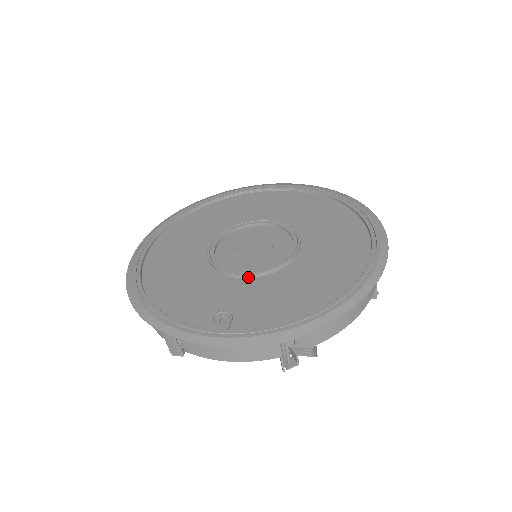
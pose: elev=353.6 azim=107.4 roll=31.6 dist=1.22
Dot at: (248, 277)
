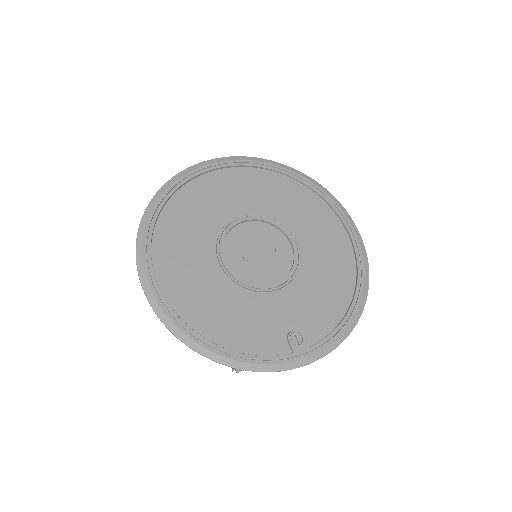
Dot at: (281, 288)
